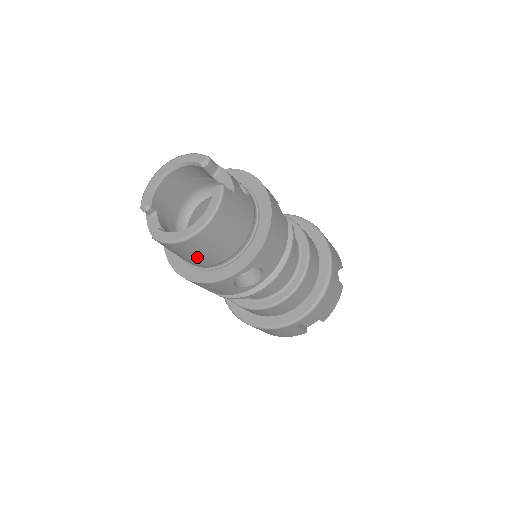
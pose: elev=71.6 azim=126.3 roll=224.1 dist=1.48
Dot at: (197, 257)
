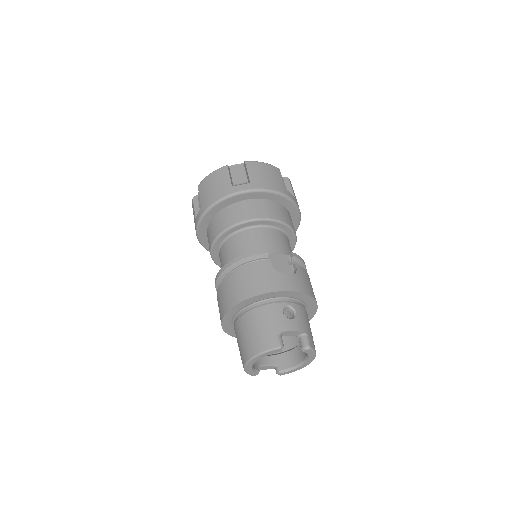
Dot at: occluded
